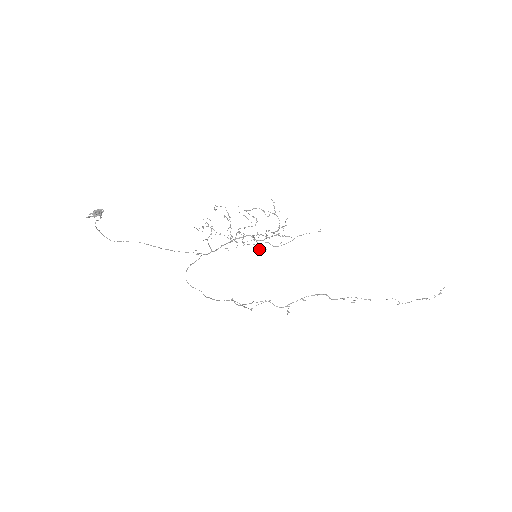
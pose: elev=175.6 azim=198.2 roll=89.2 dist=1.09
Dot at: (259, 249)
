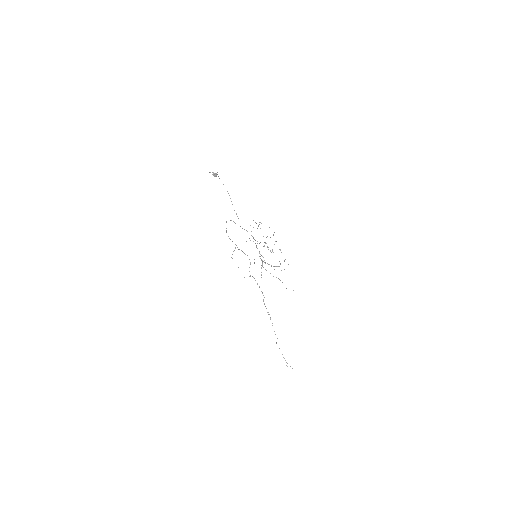
Dot at: occluded
